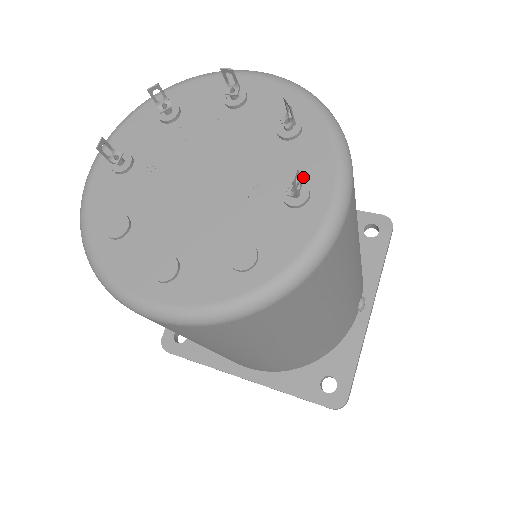
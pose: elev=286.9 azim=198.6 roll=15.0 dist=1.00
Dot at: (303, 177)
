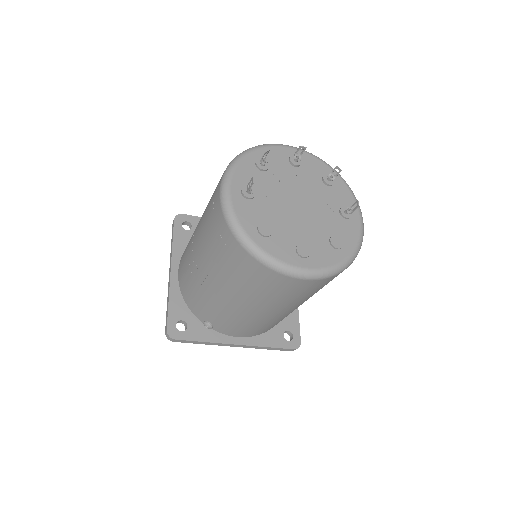
Dot at: (344, 204)
